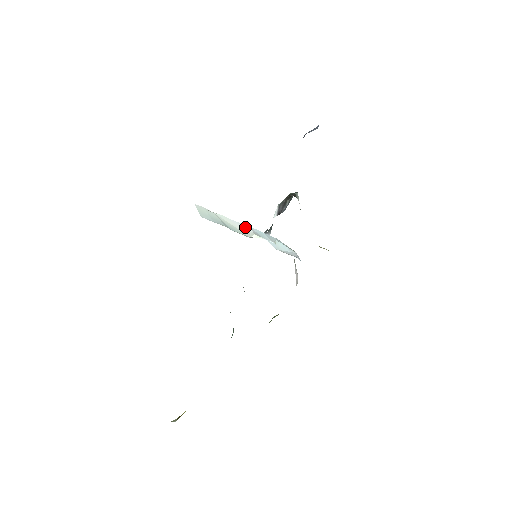
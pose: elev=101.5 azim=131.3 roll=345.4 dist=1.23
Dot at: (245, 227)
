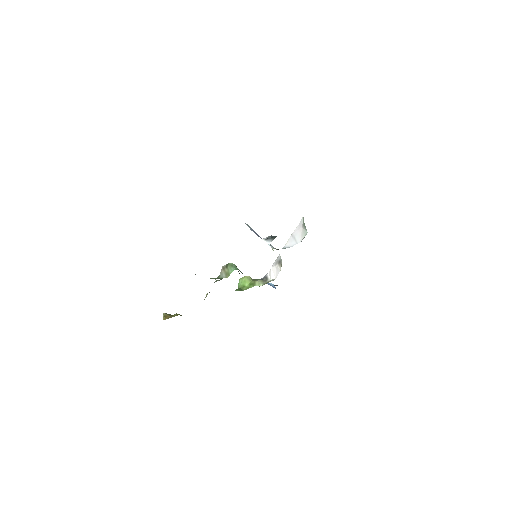
Dot at: occluded
